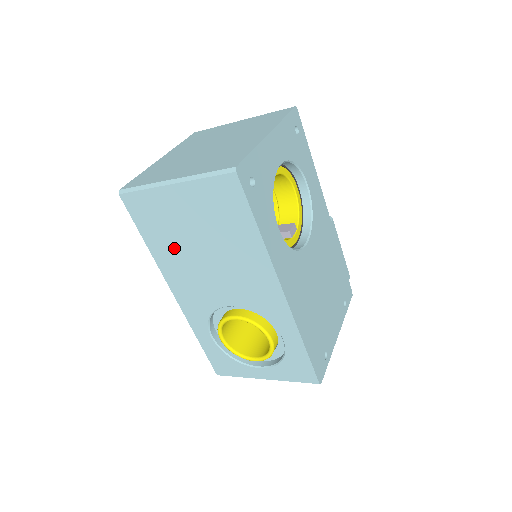
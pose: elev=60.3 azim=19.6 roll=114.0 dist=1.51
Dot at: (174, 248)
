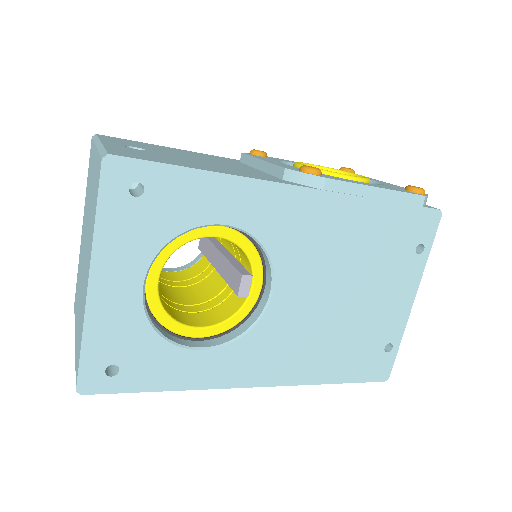
Dot at: occluded
